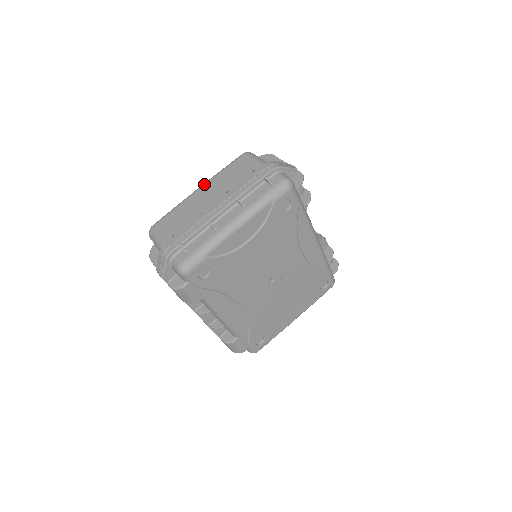
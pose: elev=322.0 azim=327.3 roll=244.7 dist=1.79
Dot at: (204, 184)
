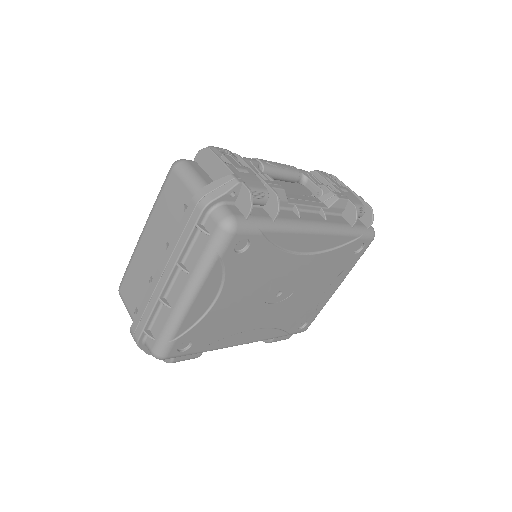
Dot at: (145, 226)
